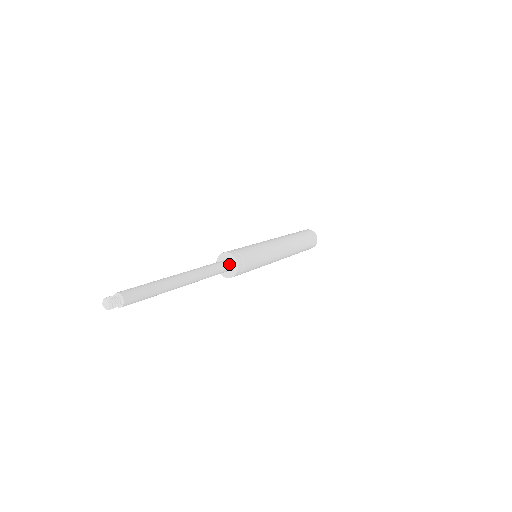
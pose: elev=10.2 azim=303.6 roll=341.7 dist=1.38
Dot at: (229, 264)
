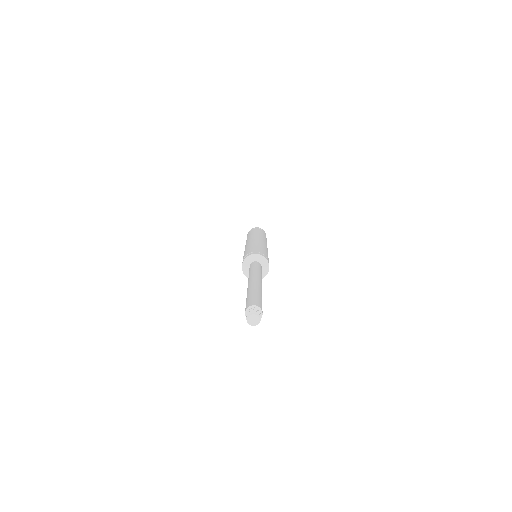
Dot at: (261, 266)
